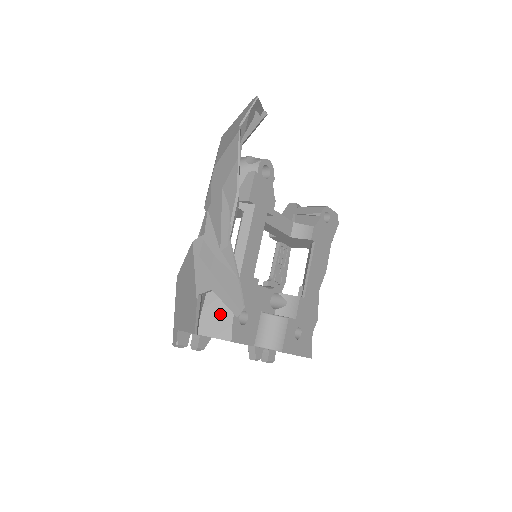
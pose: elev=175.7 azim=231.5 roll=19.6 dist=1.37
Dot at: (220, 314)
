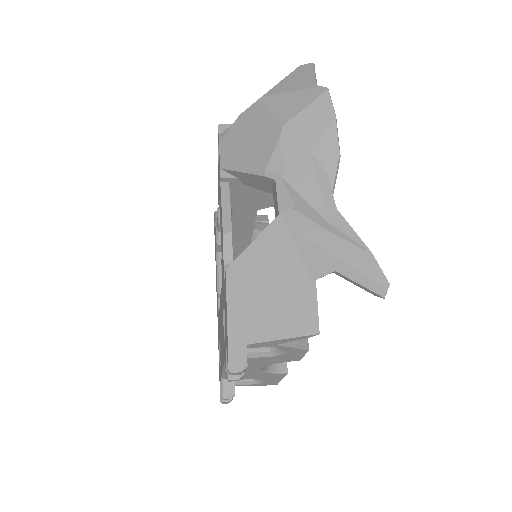
Dot at: occluded
